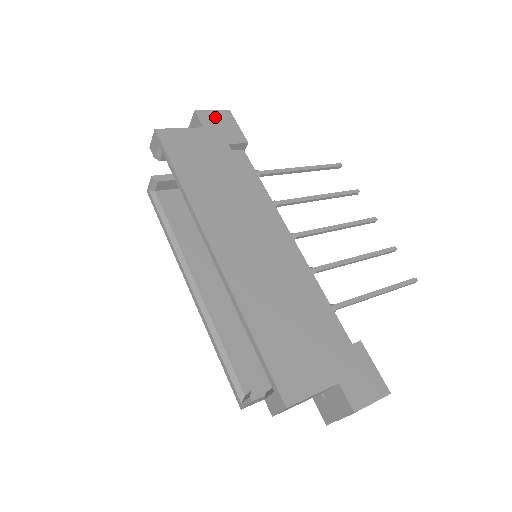
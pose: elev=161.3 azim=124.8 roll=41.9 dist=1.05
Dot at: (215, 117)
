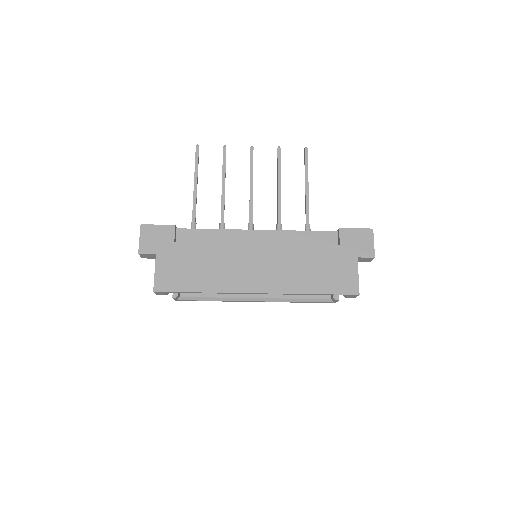
Dot at: (147, 240)
